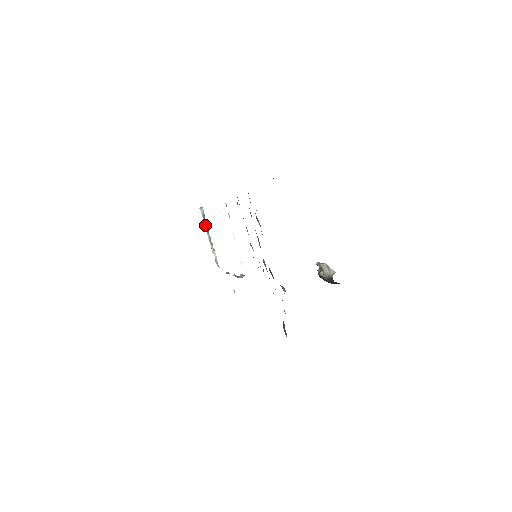
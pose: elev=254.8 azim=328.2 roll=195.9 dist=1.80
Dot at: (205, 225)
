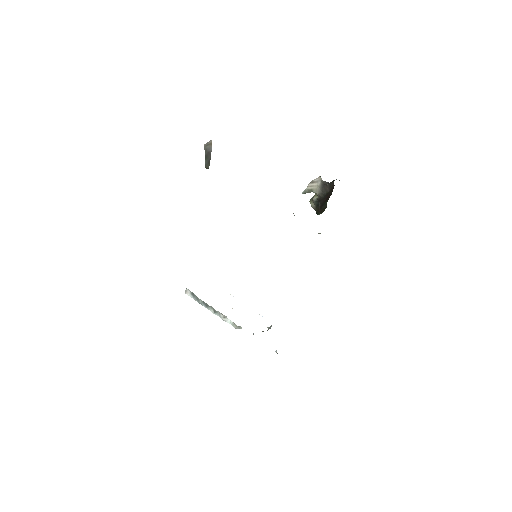
Dot at: (200, 302)
